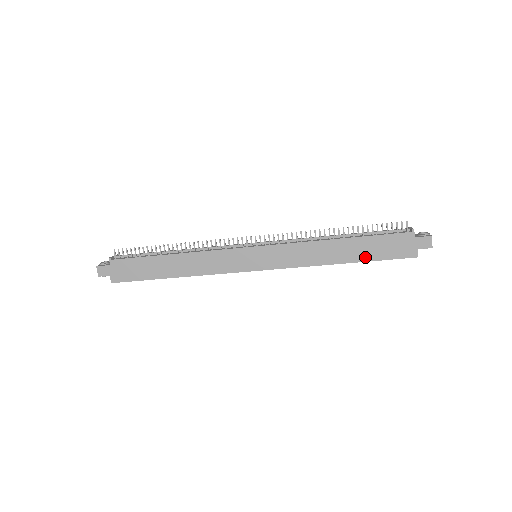
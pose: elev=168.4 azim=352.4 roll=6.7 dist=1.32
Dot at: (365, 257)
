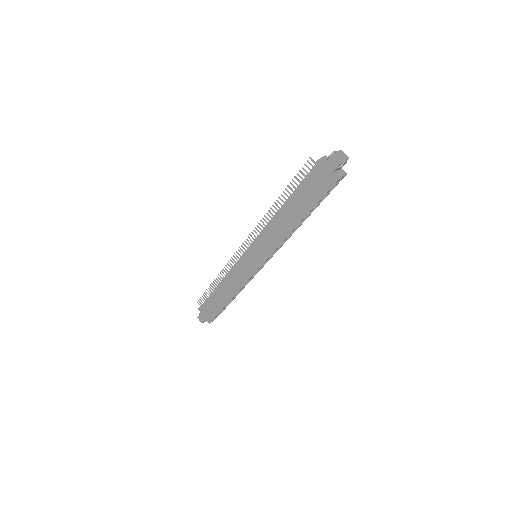
Dot at: (306, 209)
